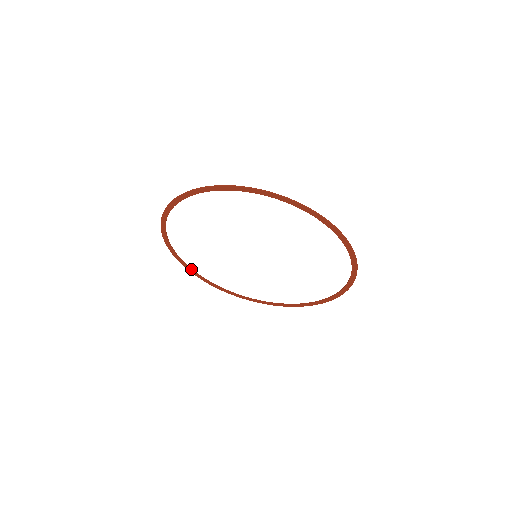
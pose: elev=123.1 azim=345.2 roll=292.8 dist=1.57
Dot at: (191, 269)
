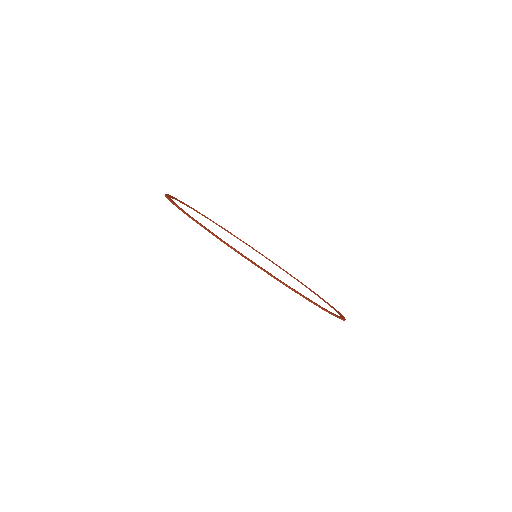
Dot at: (198, 212)
